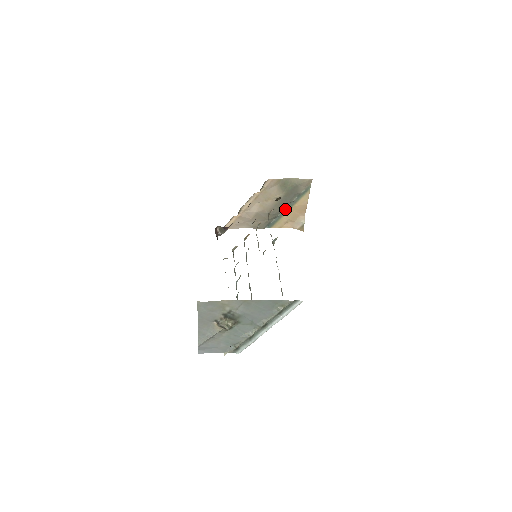
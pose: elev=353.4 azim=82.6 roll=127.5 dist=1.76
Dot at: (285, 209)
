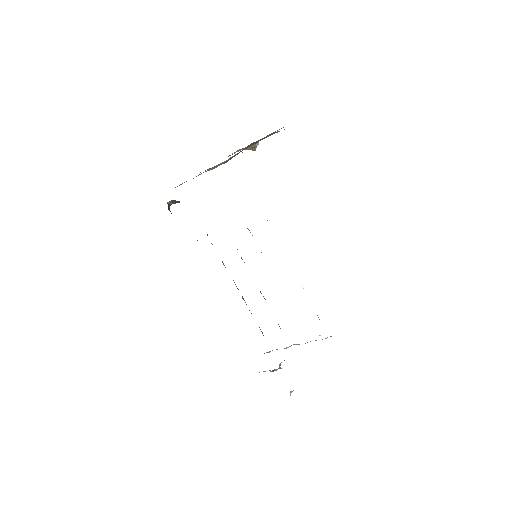
Dot at: occluded
